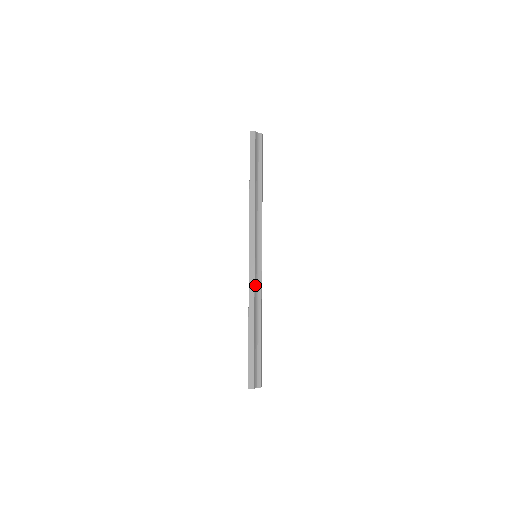
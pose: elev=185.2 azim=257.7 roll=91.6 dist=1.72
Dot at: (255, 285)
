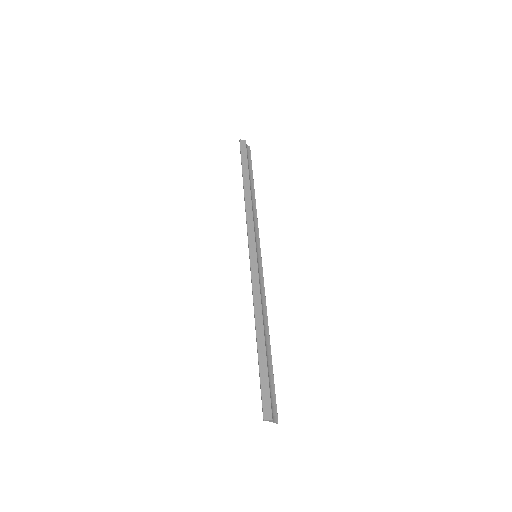
Dot at: (259, 286)
